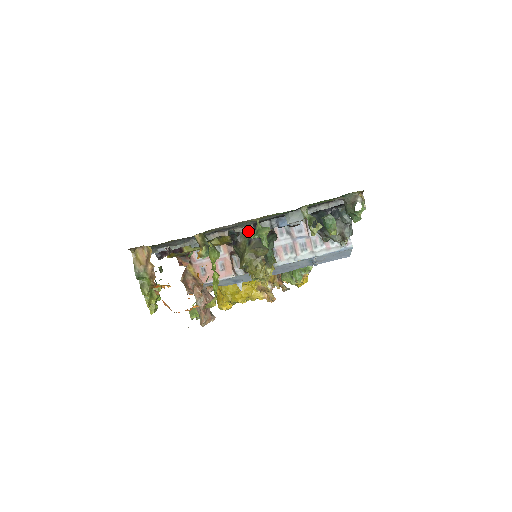
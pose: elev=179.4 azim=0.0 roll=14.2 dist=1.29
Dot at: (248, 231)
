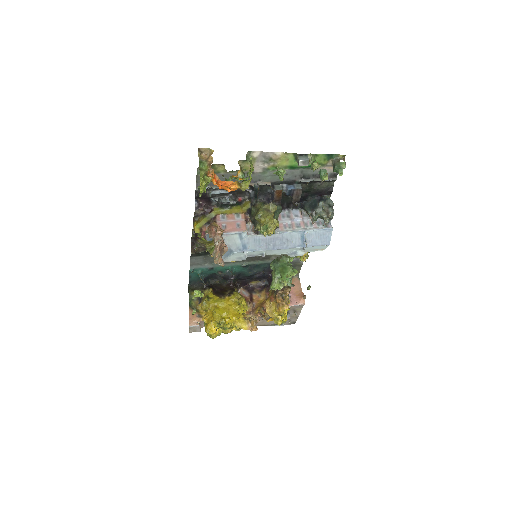
Dot at: (264, 199)
